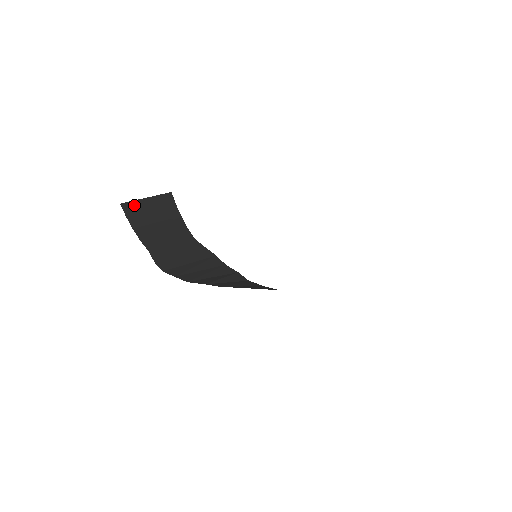
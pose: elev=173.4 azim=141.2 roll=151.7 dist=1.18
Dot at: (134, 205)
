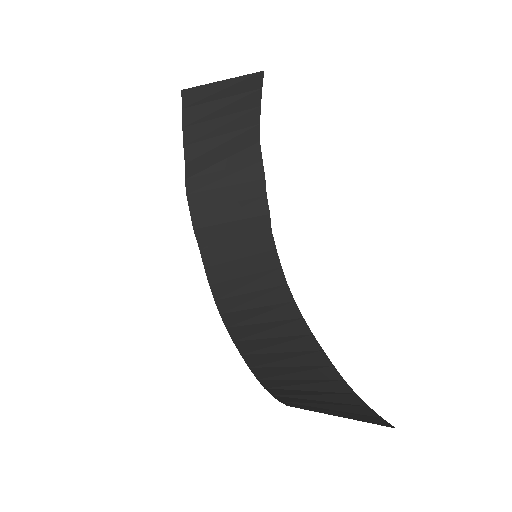
Dot at: (200, 92)
